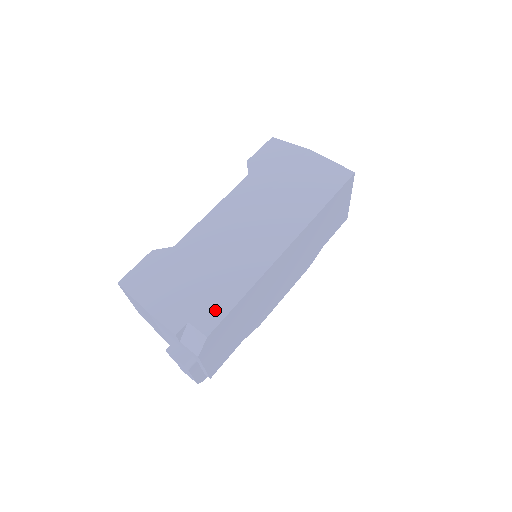
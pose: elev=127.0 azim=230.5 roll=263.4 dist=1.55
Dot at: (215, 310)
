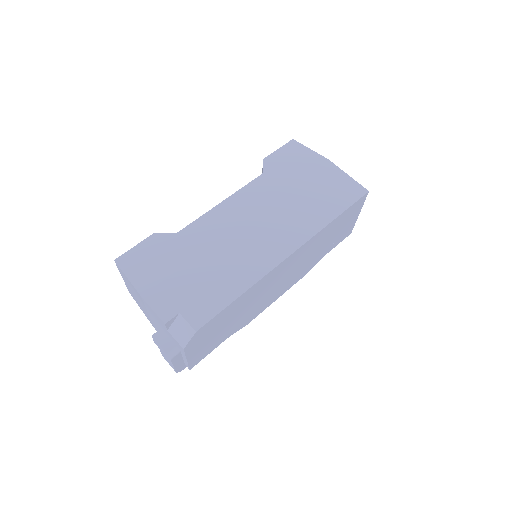
Dot at: (208, 306)
